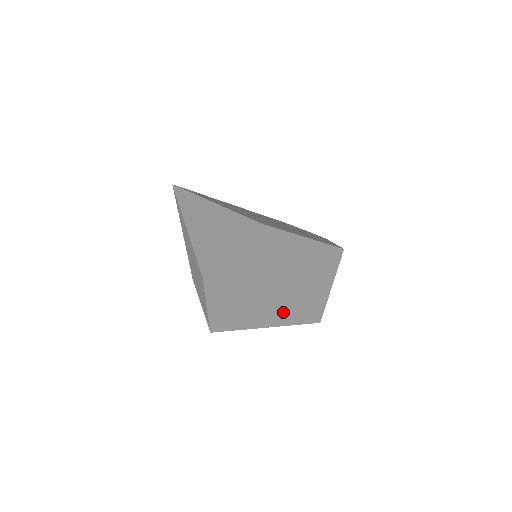
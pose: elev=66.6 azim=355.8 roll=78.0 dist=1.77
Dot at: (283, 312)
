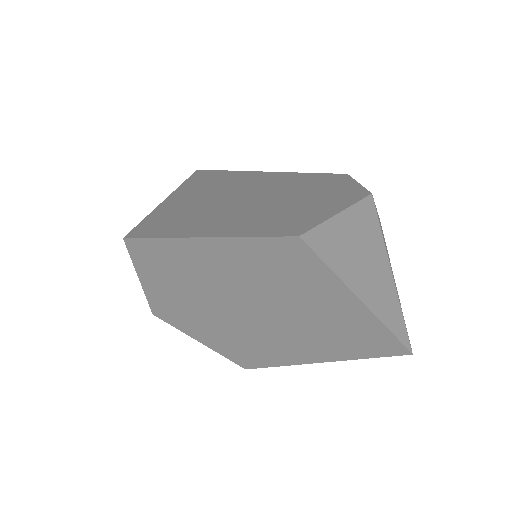
Dot at: (317, 343)
